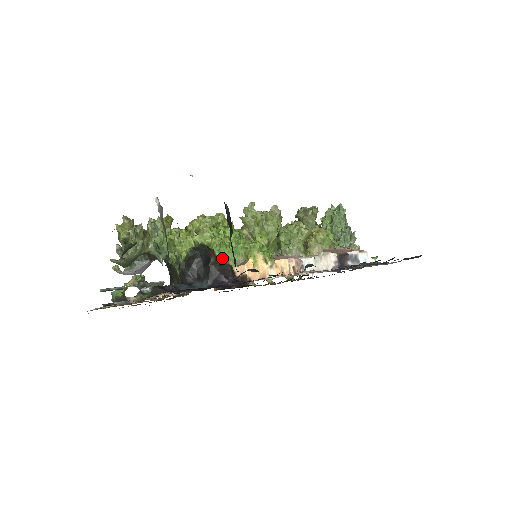
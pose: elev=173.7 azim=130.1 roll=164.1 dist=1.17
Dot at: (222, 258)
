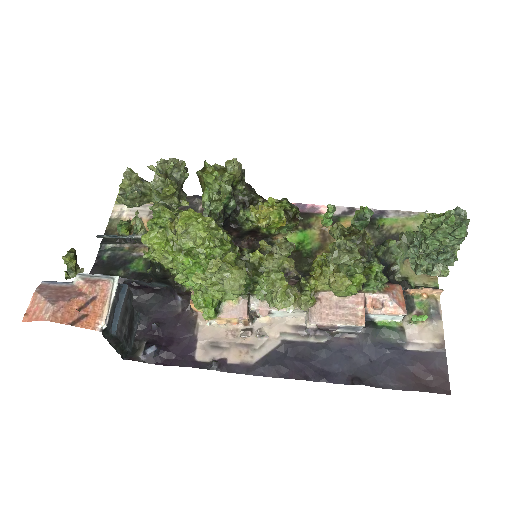
Dot at: occluded
